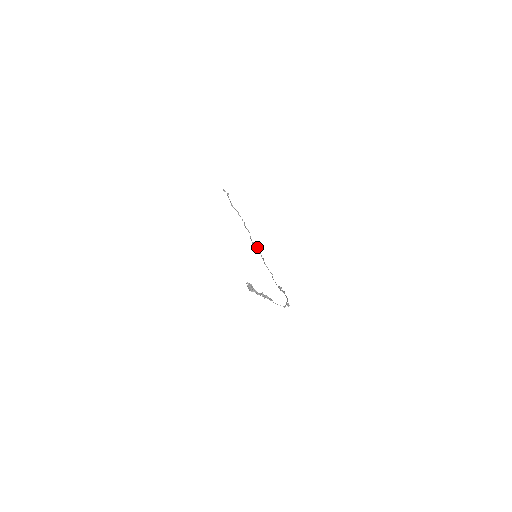
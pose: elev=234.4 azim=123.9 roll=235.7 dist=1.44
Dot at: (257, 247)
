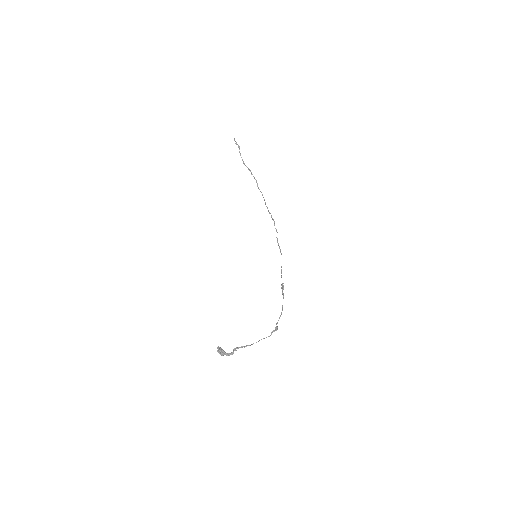
Dot at: occluded
